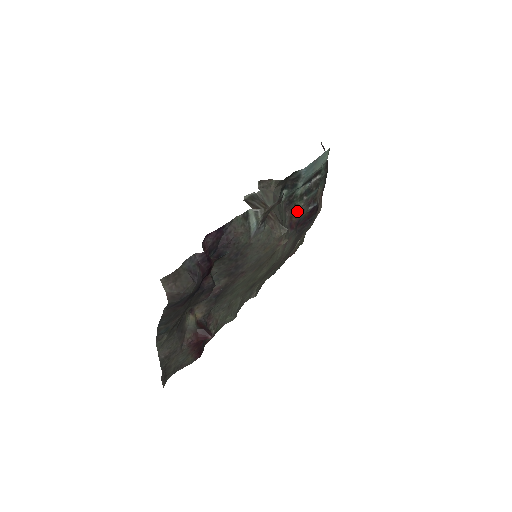
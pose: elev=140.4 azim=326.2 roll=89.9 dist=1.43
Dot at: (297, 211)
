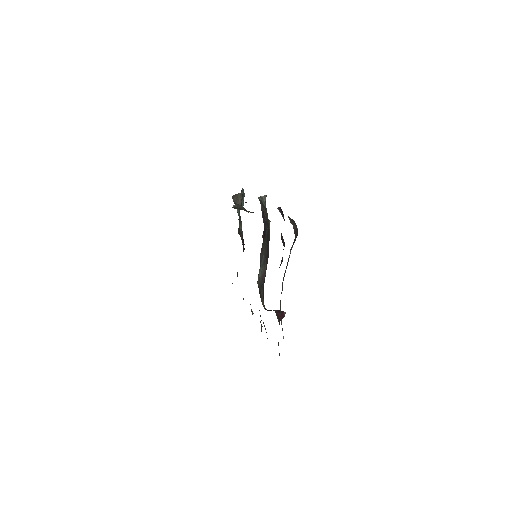
Dot at: (241, 234)
